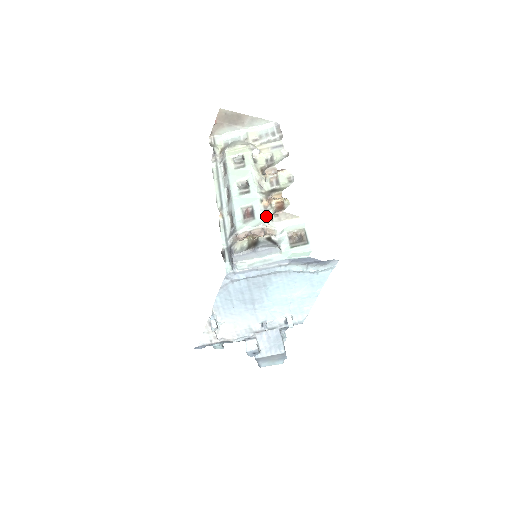
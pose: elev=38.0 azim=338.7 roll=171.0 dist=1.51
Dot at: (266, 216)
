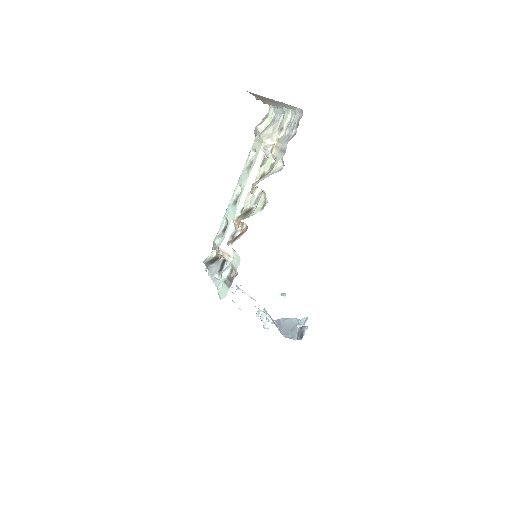
Dot at: (231, 237)
